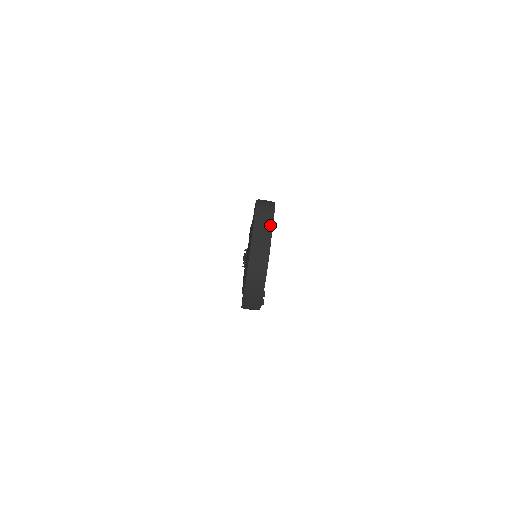
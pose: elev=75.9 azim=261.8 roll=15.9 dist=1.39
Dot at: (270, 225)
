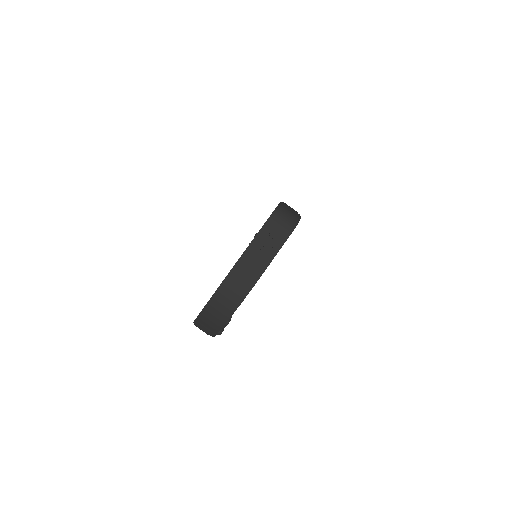
Dot at: (277, 247)
